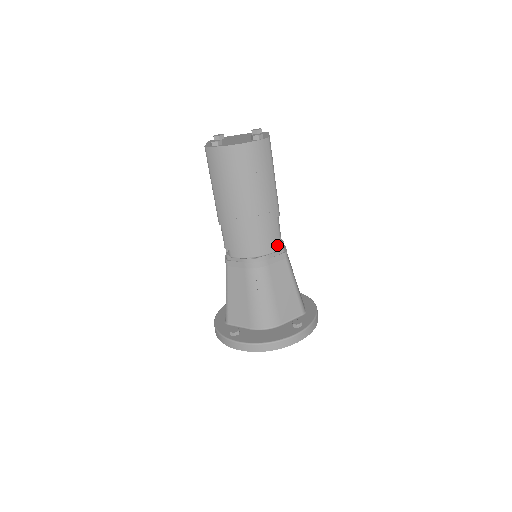
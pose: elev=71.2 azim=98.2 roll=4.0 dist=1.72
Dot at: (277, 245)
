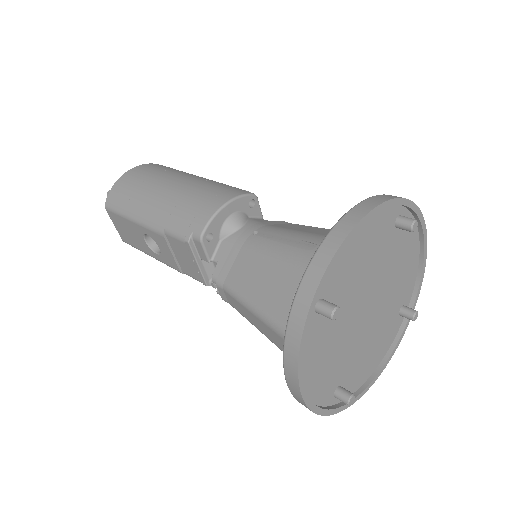
Dot at: occluded
